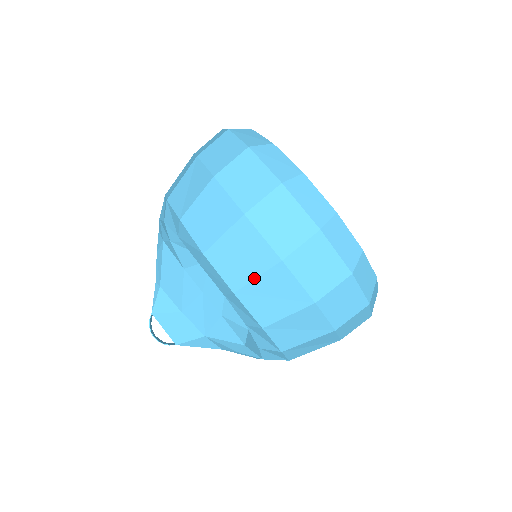
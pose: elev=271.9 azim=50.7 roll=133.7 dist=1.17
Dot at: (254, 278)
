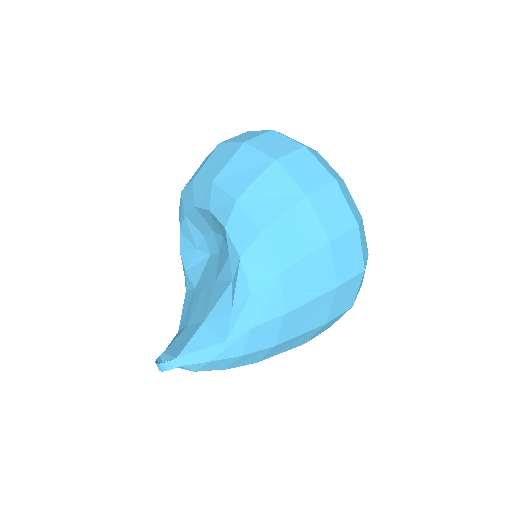
Dot at: (205, 163)
